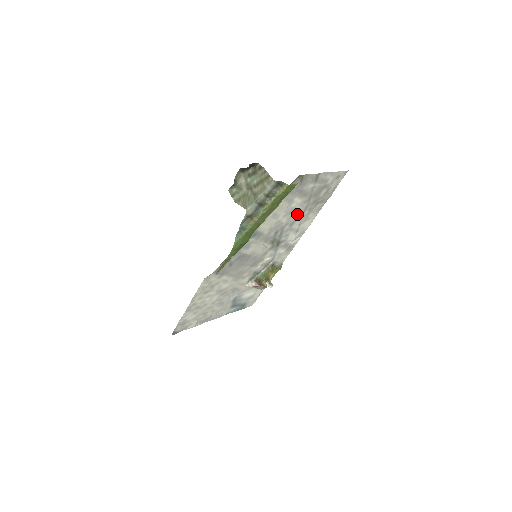
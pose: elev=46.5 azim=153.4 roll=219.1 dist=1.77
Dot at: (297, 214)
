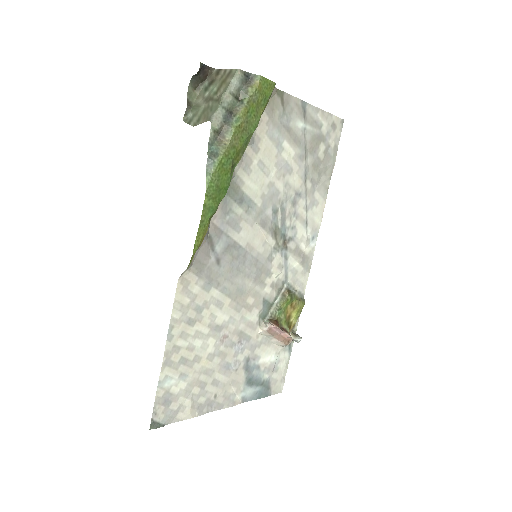
Dot at: (296, 183)
